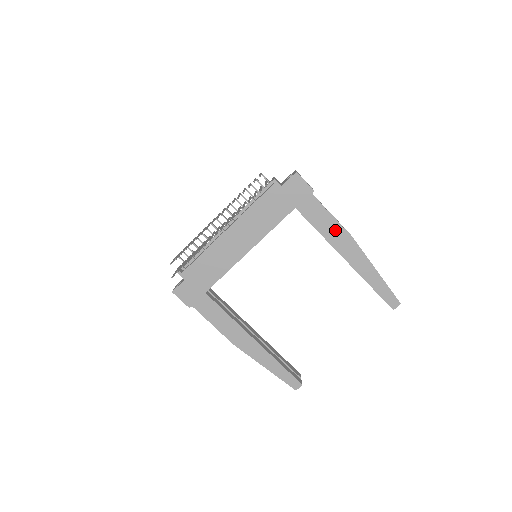
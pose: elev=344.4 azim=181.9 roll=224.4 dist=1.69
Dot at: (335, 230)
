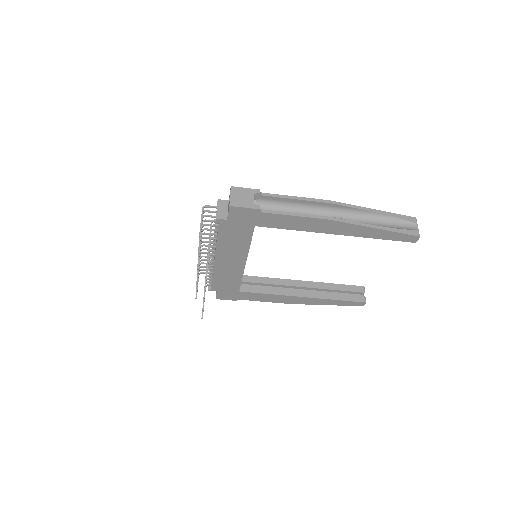
Dot at: (307, 223)
